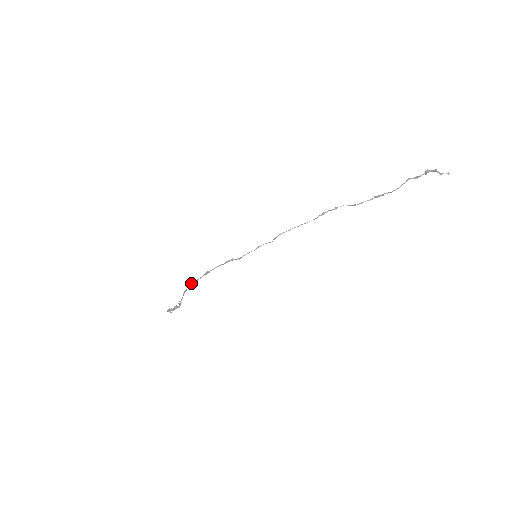
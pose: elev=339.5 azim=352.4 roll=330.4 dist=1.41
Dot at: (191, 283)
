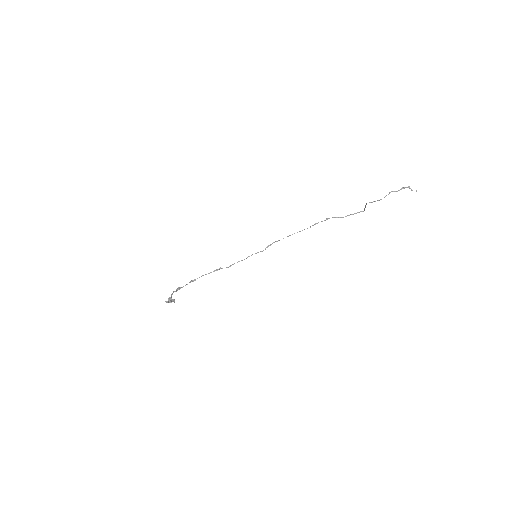
Dot at: (176, 289)
